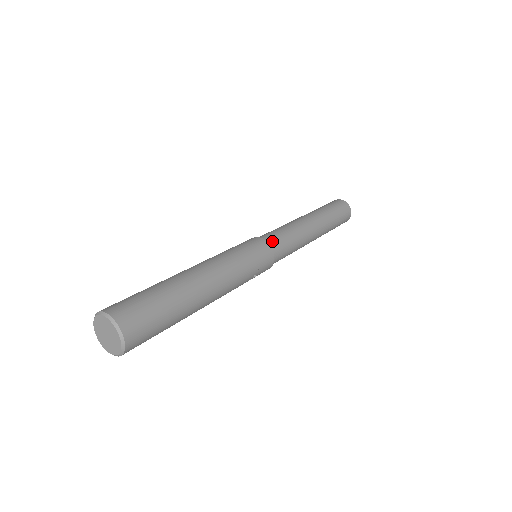
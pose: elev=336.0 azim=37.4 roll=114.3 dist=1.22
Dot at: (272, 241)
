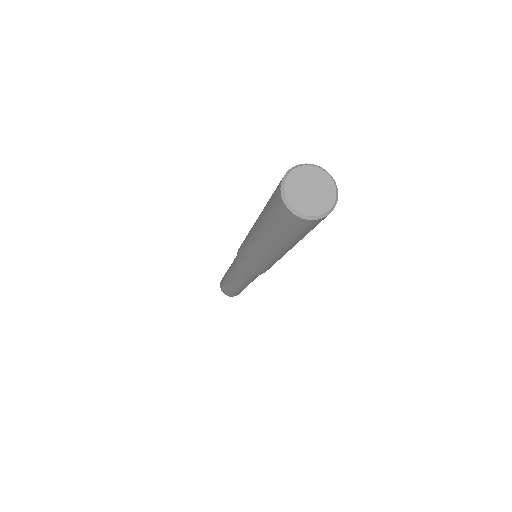
Dot at: occluded
